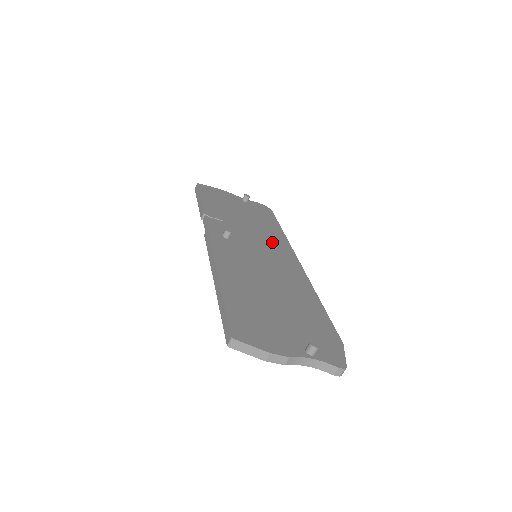
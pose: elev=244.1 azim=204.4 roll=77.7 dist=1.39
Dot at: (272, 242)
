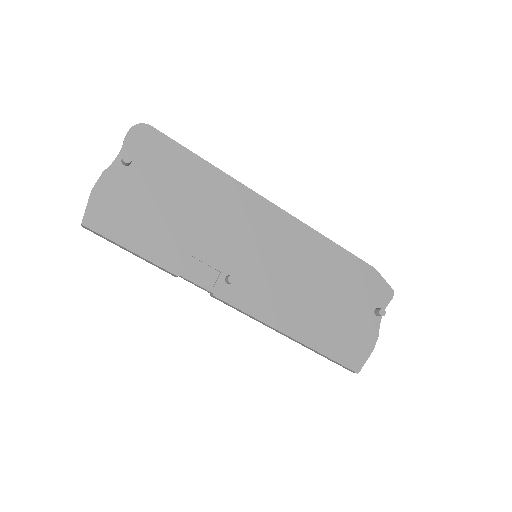
Dot at: (235, 211)
